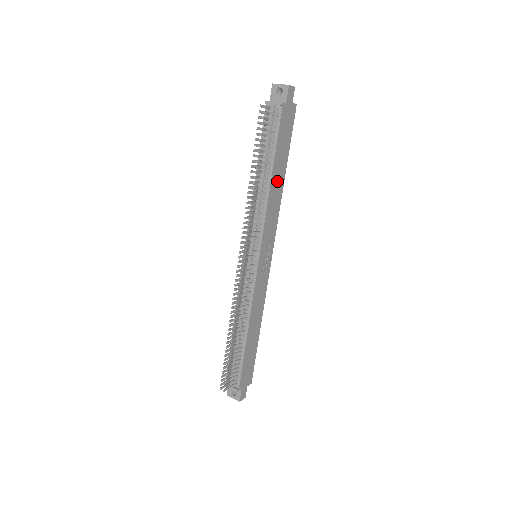
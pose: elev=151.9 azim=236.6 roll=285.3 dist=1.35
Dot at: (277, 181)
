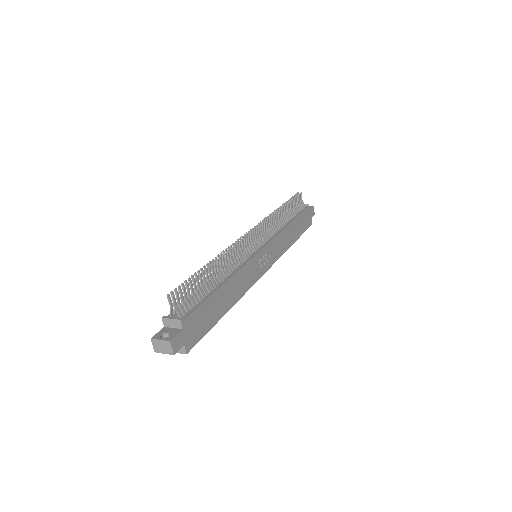
Dot at: (291, 234)
